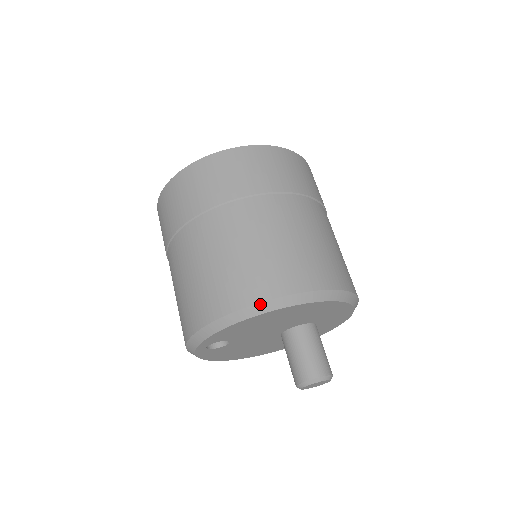
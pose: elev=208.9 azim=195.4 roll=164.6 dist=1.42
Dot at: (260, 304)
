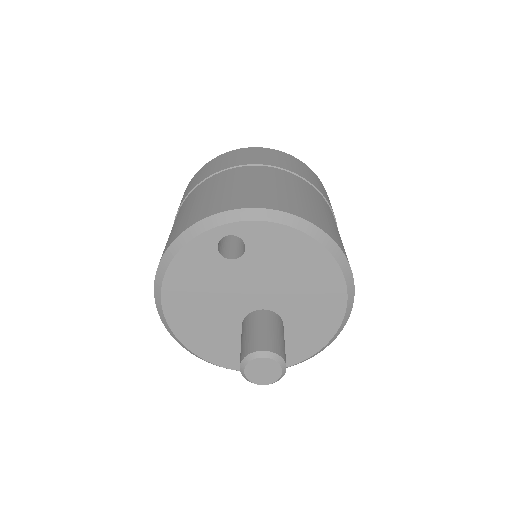
Dot at: (332, 240)
